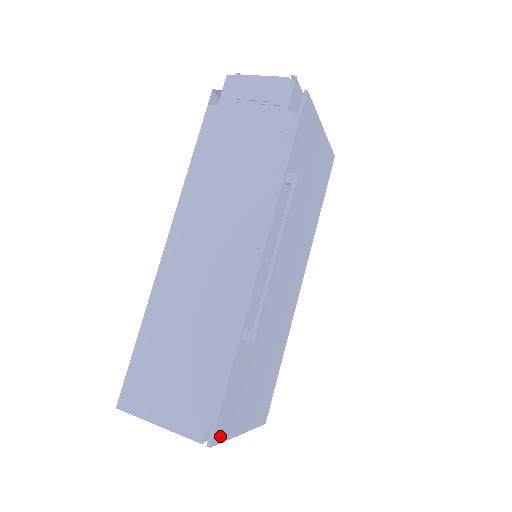
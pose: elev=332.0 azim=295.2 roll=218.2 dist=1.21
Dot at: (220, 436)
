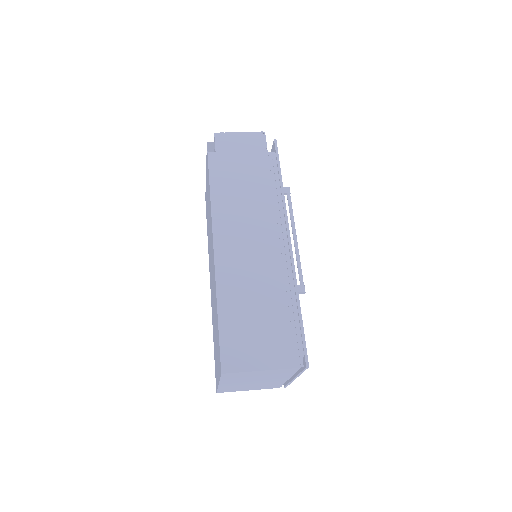
Dot at: occluded
